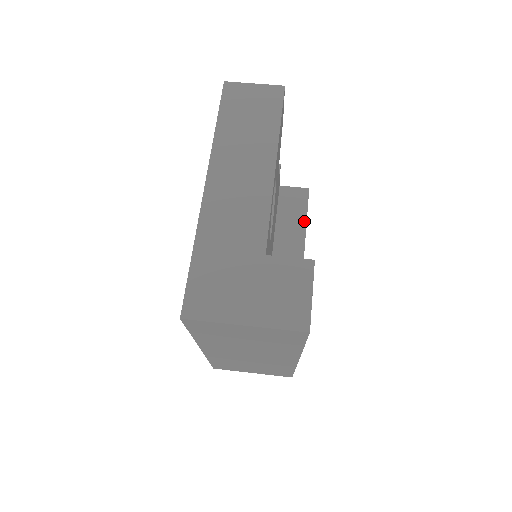
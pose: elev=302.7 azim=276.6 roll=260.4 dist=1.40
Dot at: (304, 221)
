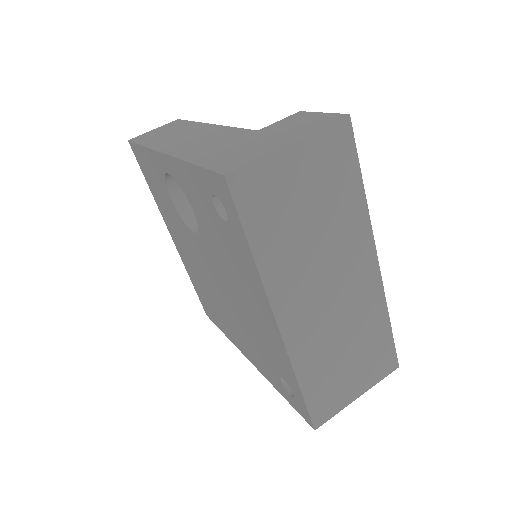
Dot at: occluded
